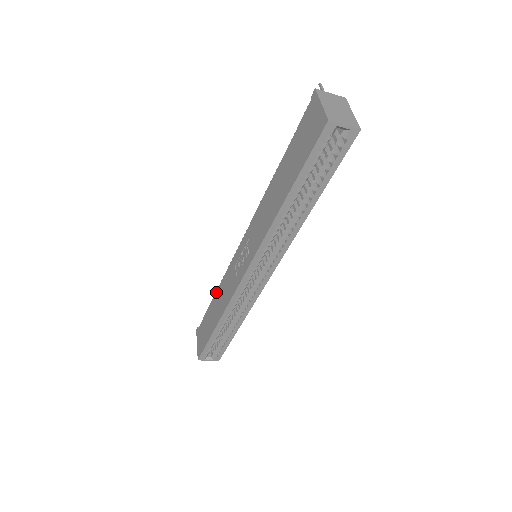
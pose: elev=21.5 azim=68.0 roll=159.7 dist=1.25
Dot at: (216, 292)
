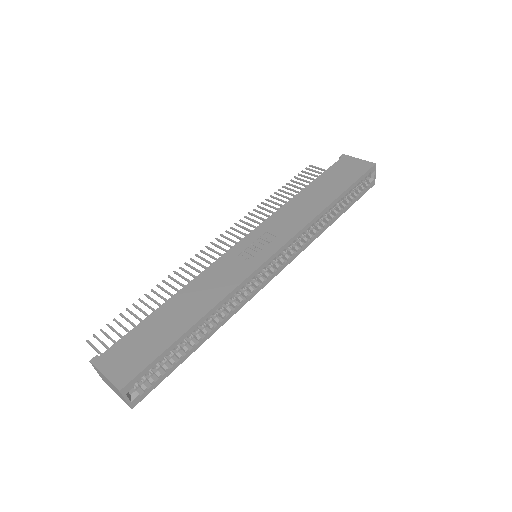
Dot at: (177, 293)
